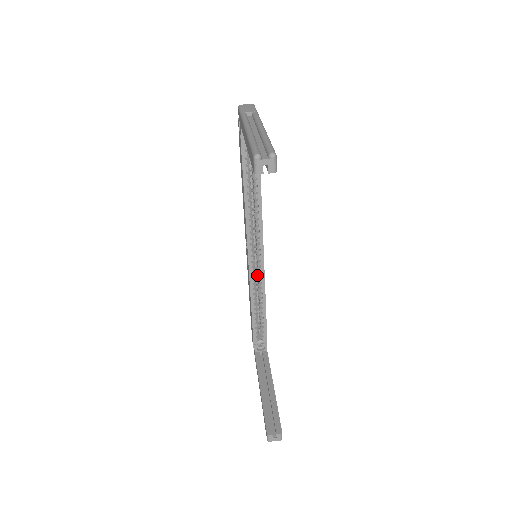
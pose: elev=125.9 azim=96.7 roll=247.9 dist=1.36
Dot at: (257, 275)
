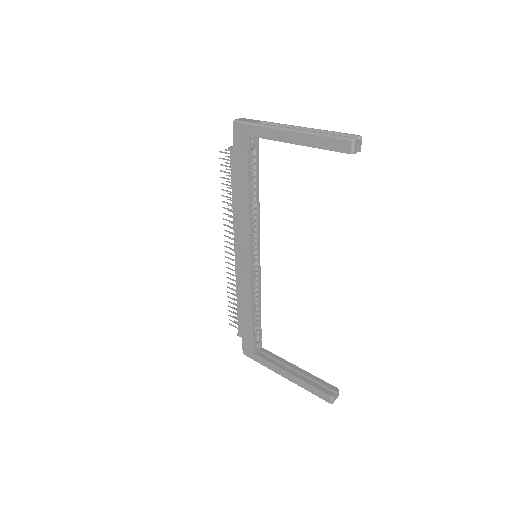
Dot at: occluded
